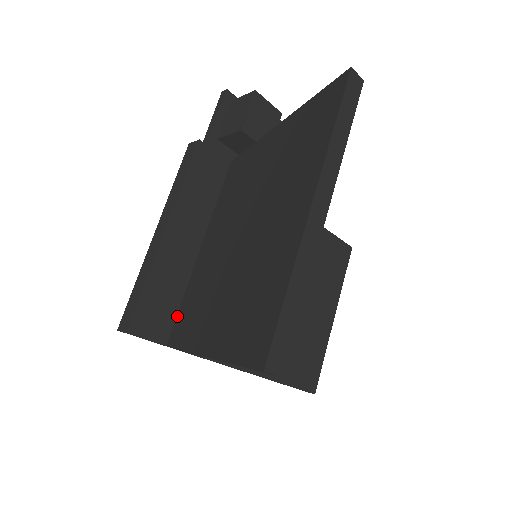
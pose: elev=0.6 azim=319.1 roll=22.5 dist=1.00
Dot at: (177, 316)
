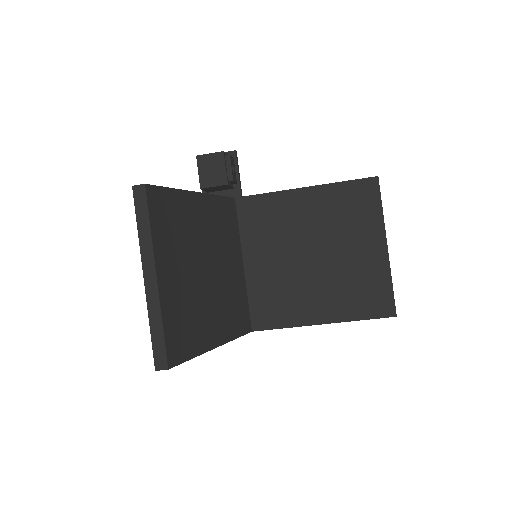
Dot at: occluded
